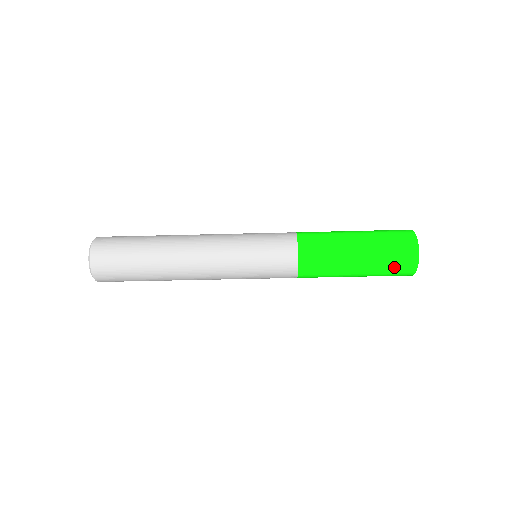
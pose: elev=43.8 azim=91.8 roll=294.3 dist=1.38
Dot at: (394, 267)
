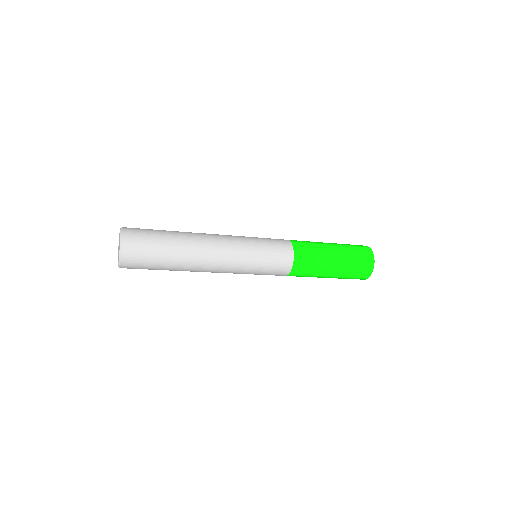
Dot at: occluded
